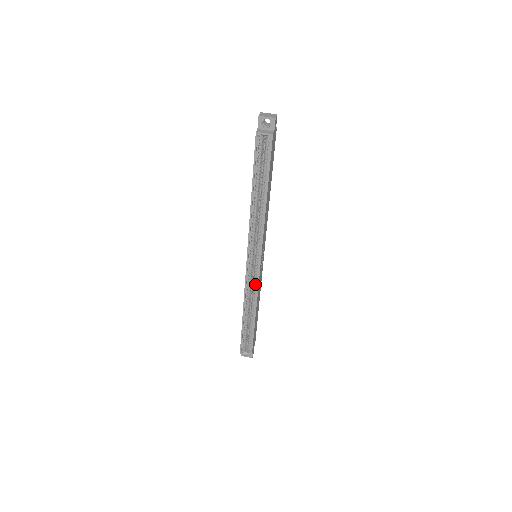
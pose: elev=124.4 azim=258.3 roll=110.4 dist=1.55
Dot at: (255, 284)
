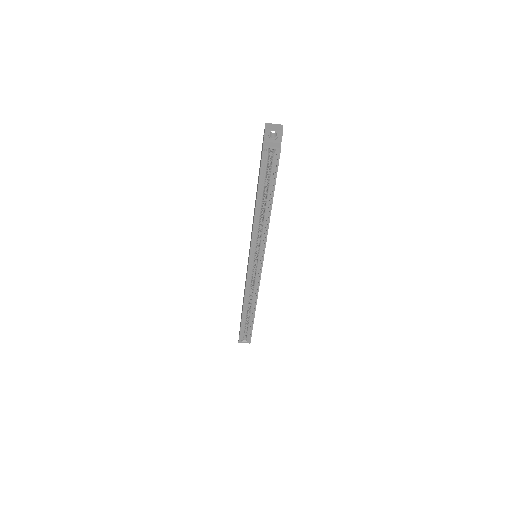
Dot at: (256, 282)
